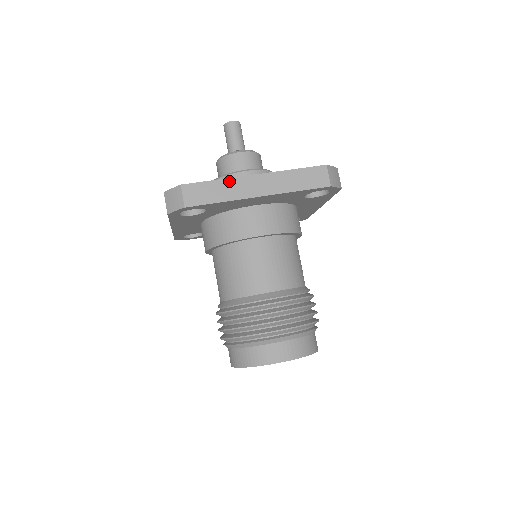
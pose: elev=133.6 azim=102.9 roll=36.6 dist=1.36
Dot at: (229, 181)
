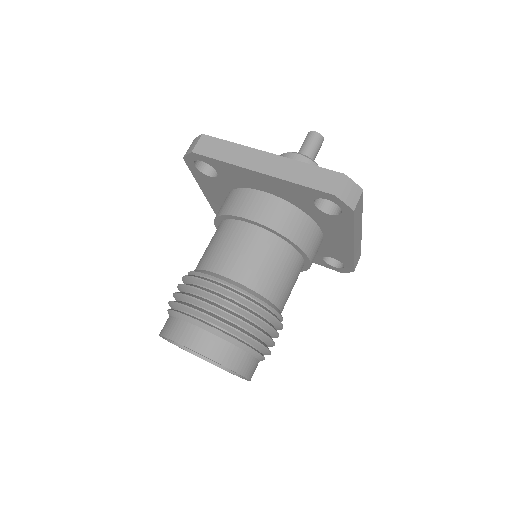
Dot at: (242, 148)
